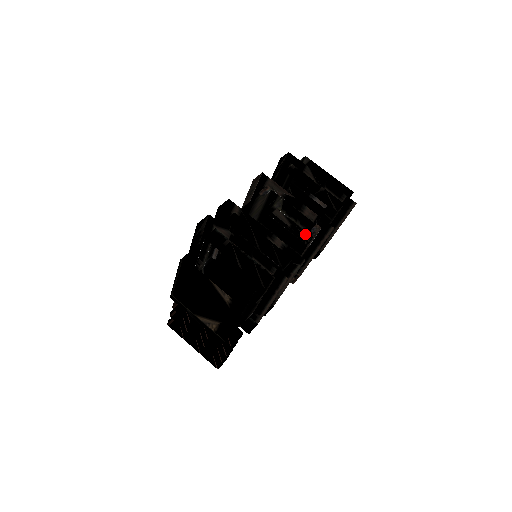
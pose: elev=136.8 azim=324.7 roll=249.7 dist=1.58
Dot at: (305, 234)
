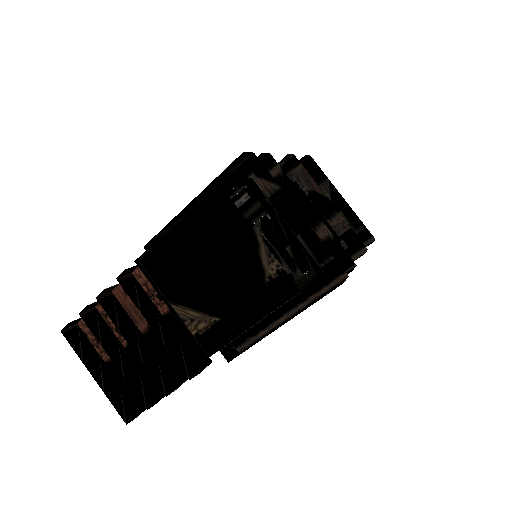
Dot at: occluded
